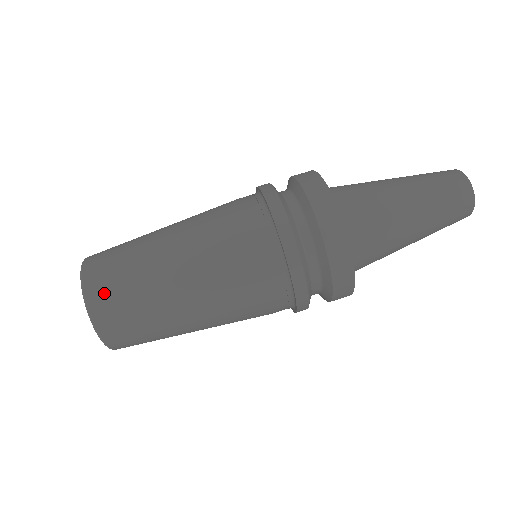
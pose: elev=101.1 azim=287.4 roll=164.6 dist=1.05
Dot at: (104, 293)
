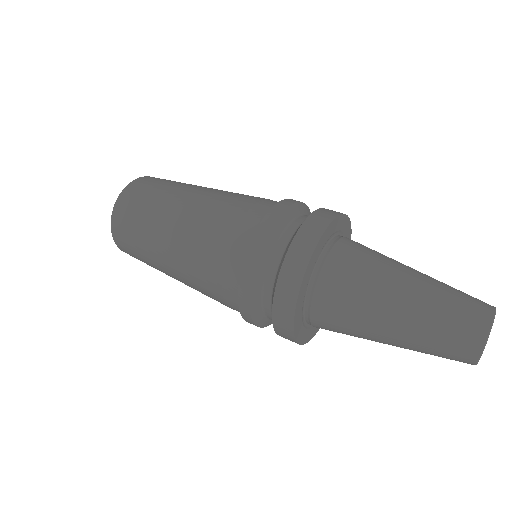
Dot at: occluded
